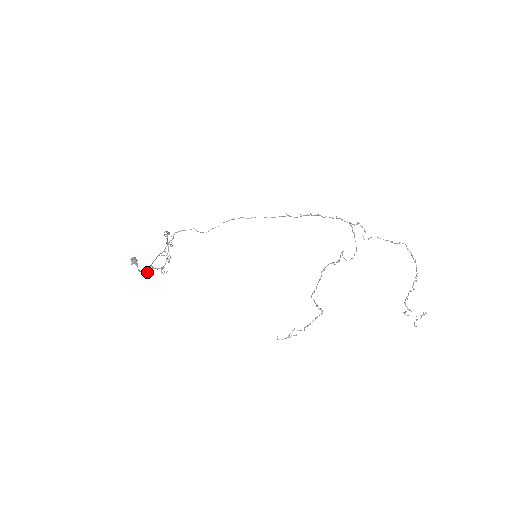
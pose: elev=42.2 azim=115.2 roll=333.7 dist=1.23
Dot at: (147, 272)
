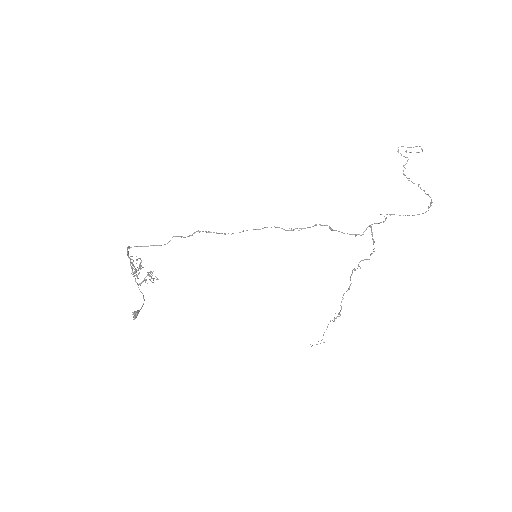
Dot at: occluded
